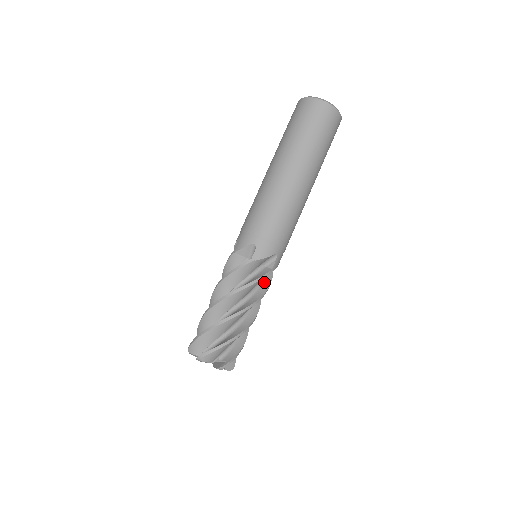
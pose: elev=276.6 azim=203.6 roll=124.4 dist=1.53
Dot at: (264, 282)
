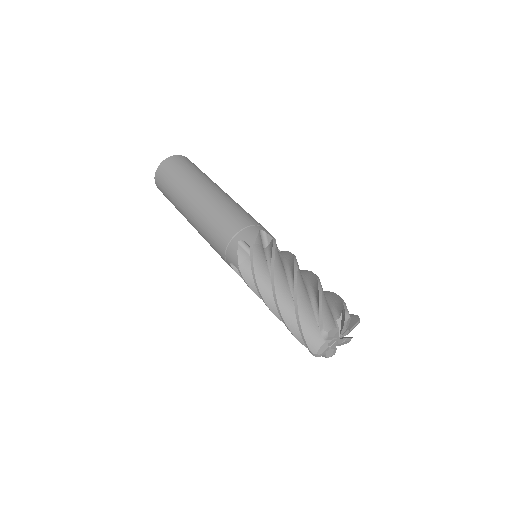
Dot at: (284, 256)
